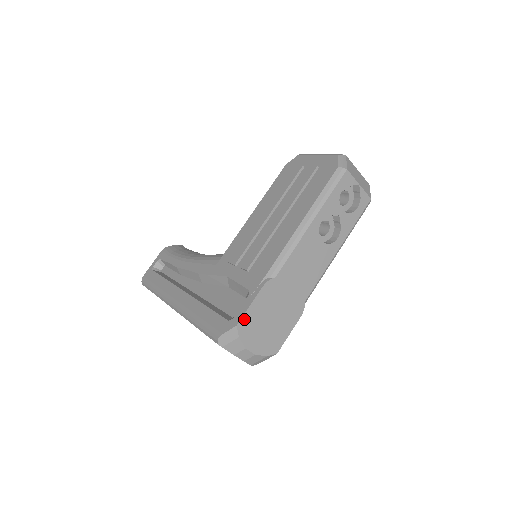
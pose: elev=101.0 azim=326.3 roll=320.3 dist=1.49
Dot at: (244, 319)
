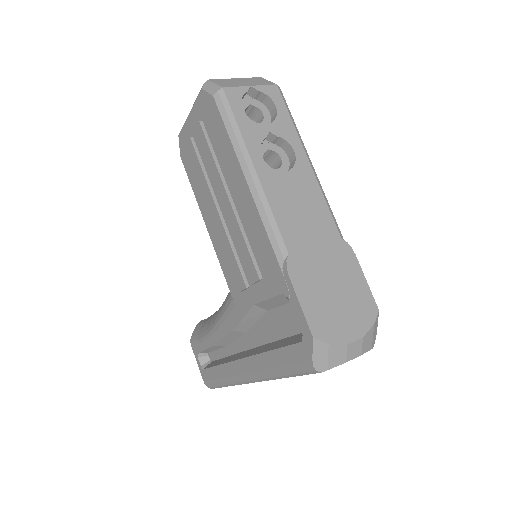
Dot at: (311, 324)
